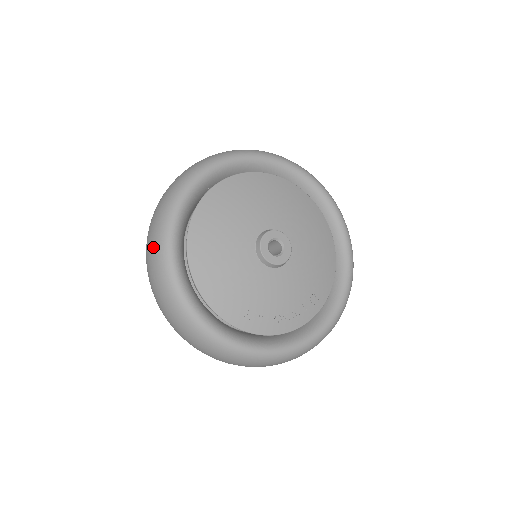
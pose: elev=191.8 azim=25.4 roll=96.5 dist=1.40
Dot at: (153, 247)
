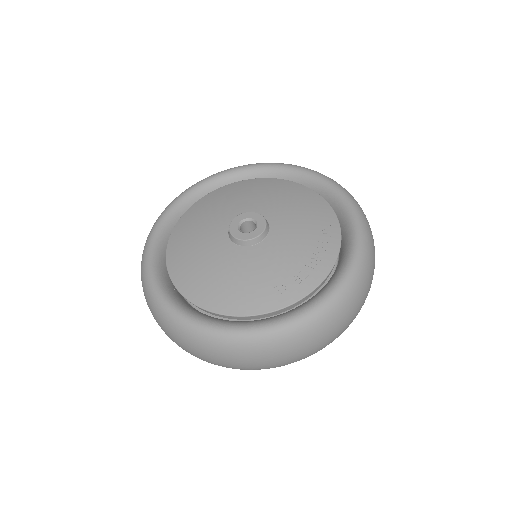
Dot at: (160, 322)
